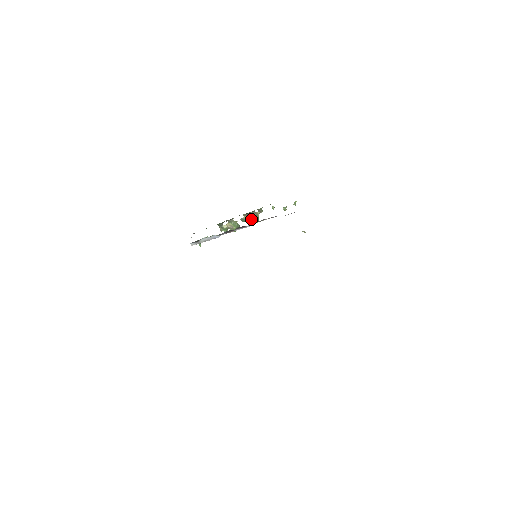
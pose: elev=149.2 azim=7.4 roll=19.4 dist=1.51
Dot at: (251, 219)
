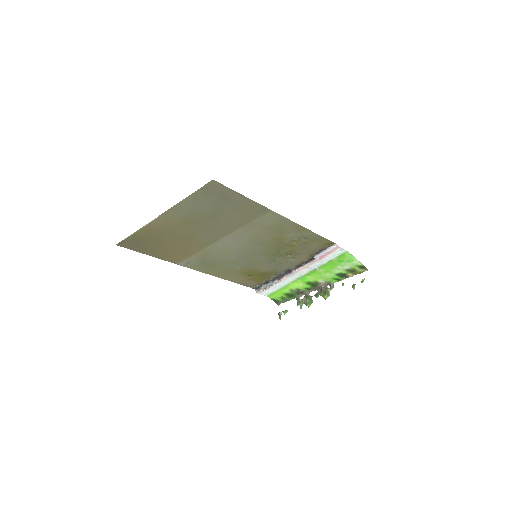
Dot at: (321, 293)
